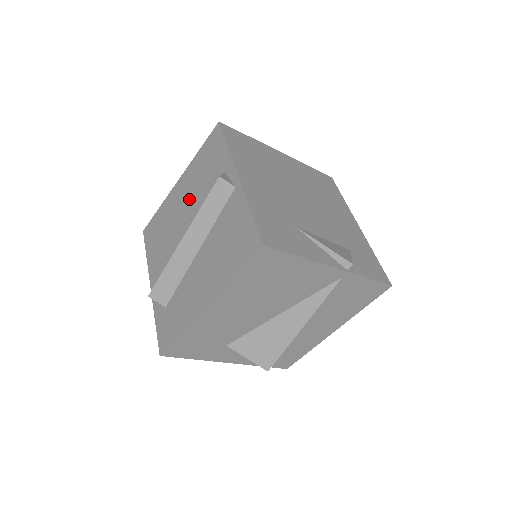
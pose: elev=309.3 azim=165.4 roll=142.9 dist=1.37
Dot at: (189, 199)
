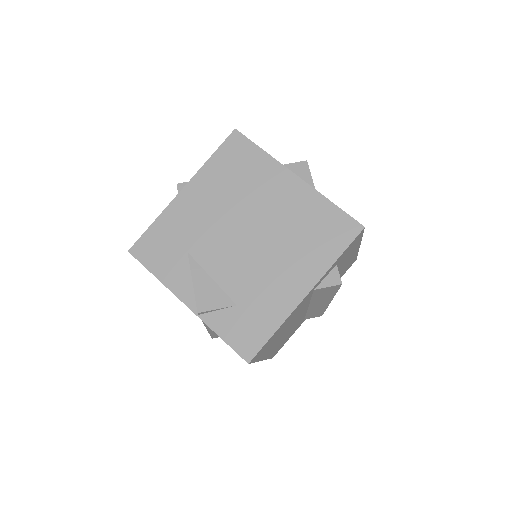
Dot at: occluded
